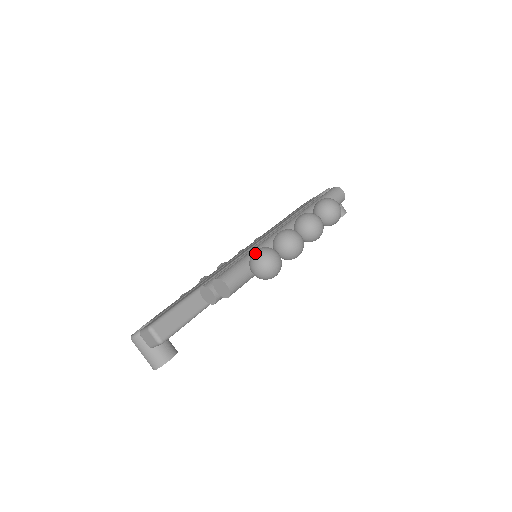
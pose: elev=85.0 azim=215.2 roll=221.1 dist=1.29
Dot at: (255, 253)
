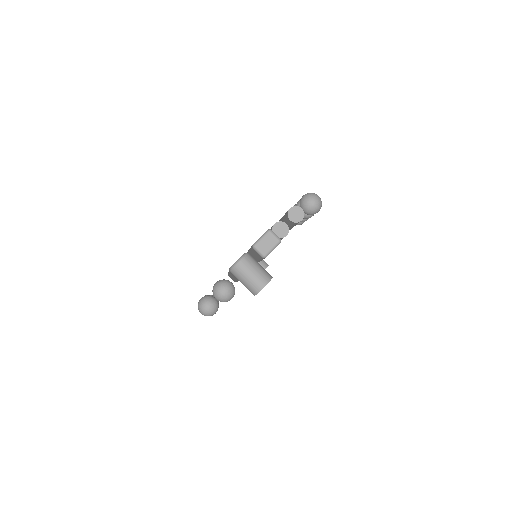
Dot at: (306, 194)
